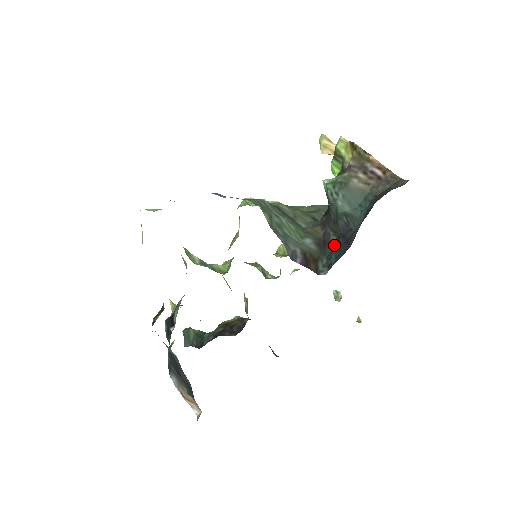
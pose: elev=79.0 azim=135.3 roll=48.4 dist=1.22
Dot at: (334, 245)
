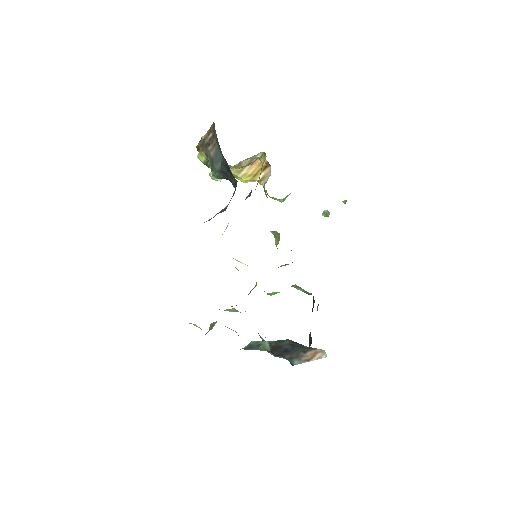
Dot at: (236, 180)
